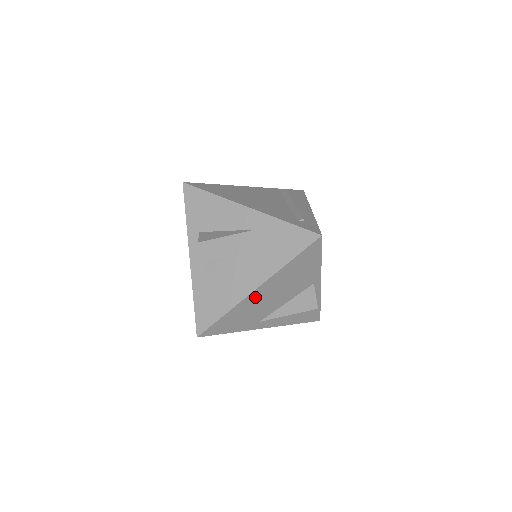
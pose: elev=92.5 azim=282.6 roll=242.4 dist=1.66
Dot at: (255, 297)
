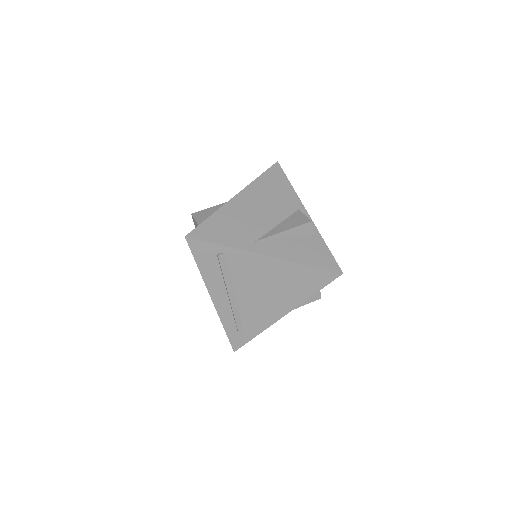
Dot at: (238, 205)
